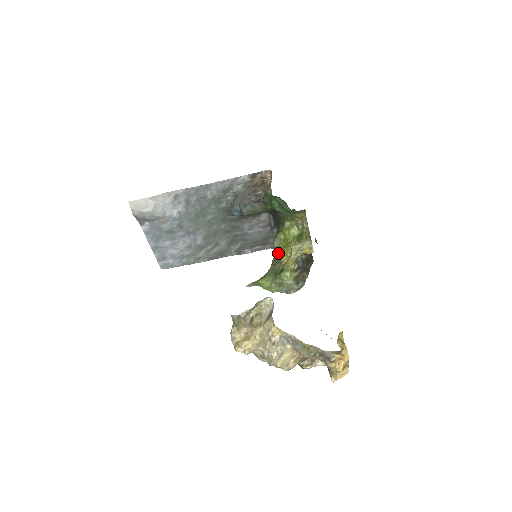
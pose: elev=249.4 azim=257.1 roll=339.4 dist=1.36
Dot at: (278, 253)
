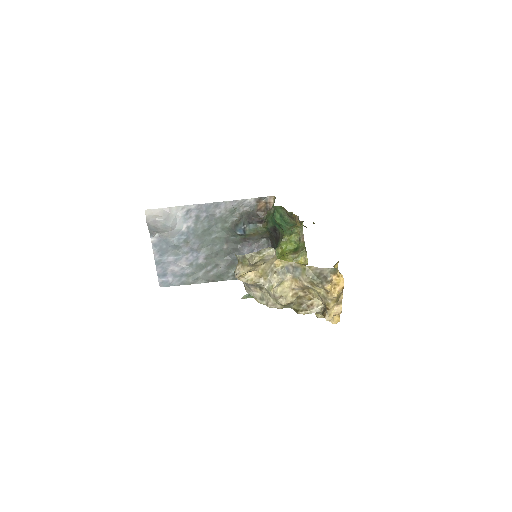
Dot at: occluded
